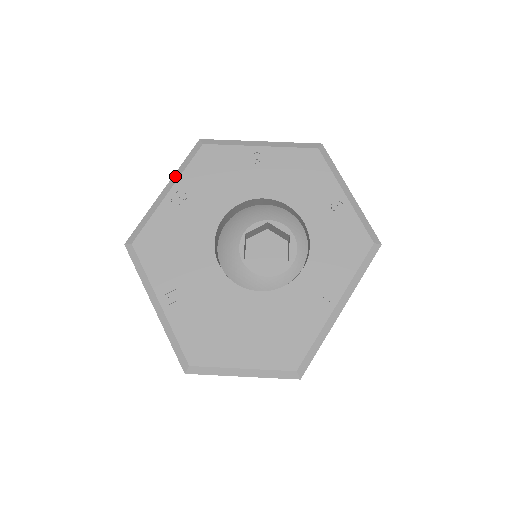
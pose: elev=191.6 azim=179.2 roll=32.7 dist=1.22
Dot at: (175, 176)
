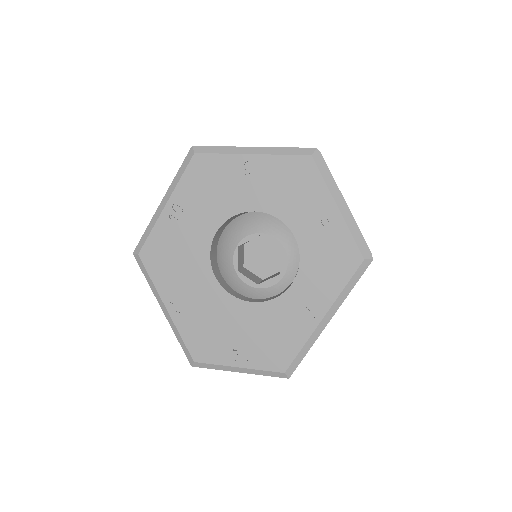
Dot at: (171, 187)
